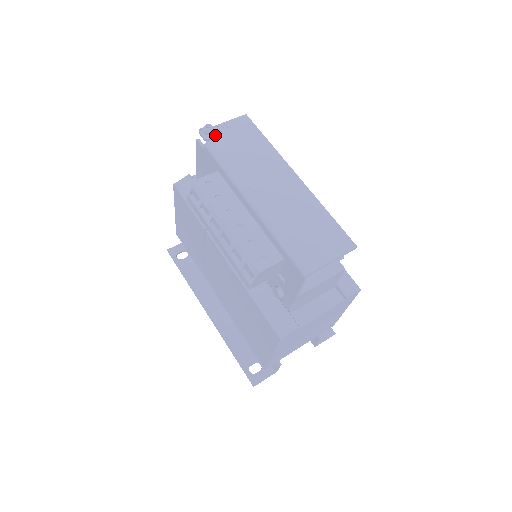
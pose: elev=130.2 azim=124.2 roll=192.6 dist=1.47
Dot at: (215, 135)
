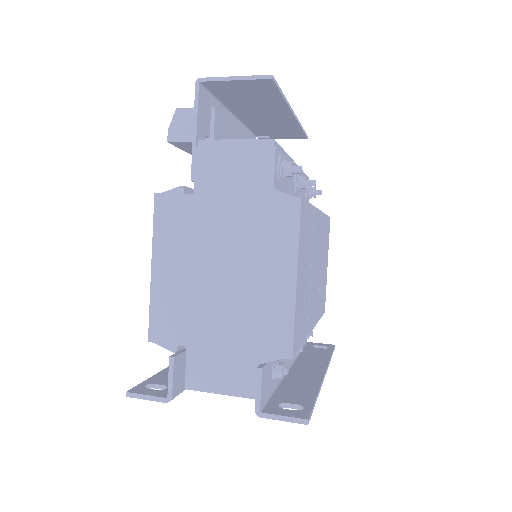
Dot at: occluded
